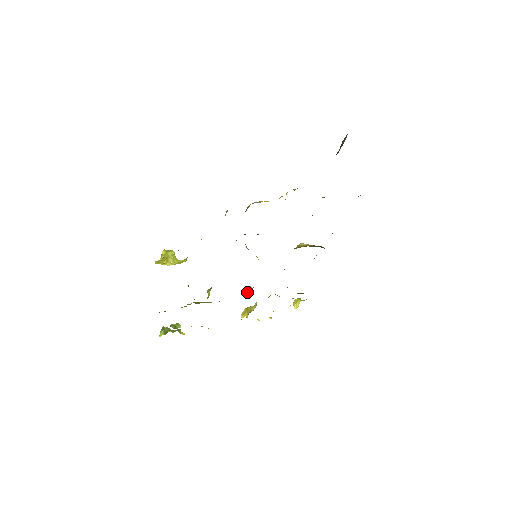
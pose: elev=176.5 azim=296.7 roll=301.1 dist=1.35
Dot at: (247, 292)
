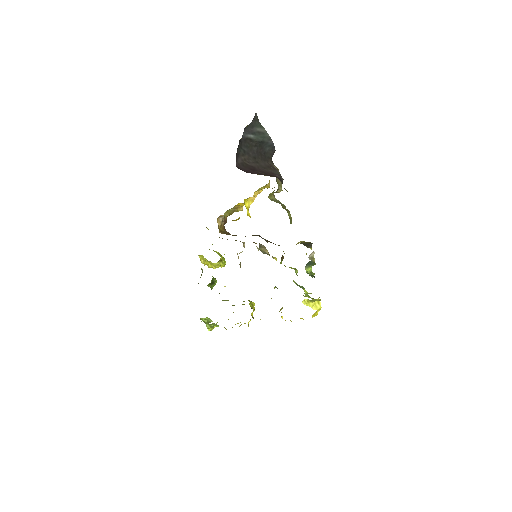
Dot at: occluded
